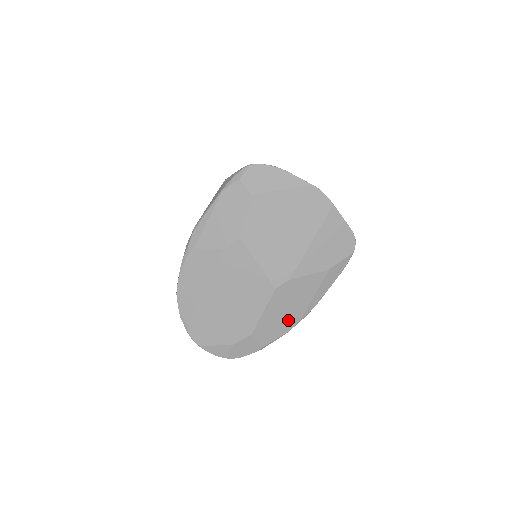
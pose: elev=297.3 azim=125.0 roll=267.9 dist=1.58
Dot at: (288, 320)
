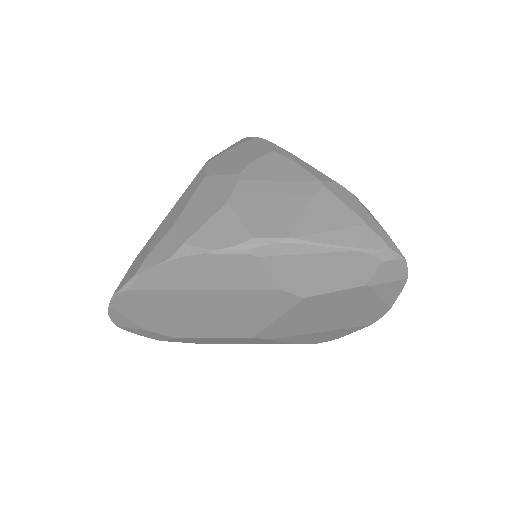
Dot at: (213, 342)
